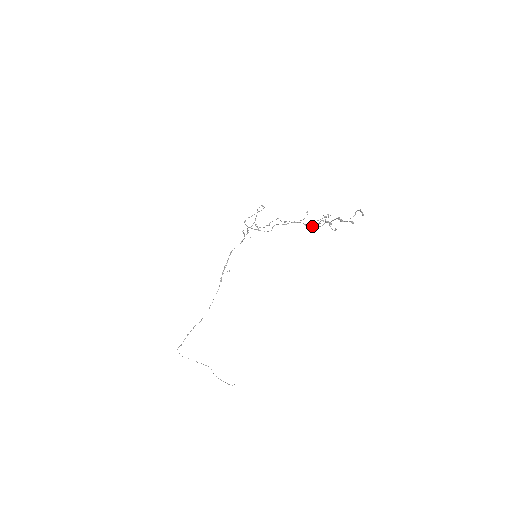
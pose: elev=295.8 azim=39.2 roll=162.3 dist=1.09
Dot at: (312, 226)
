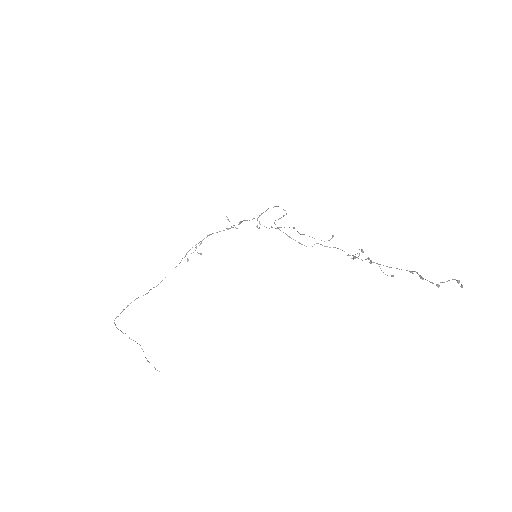
Dot at: (354, 258)
